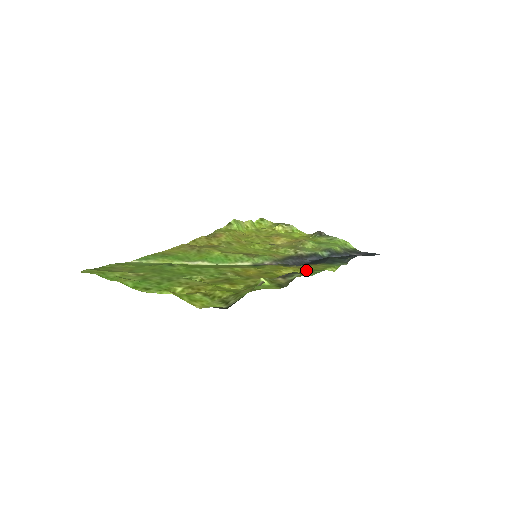
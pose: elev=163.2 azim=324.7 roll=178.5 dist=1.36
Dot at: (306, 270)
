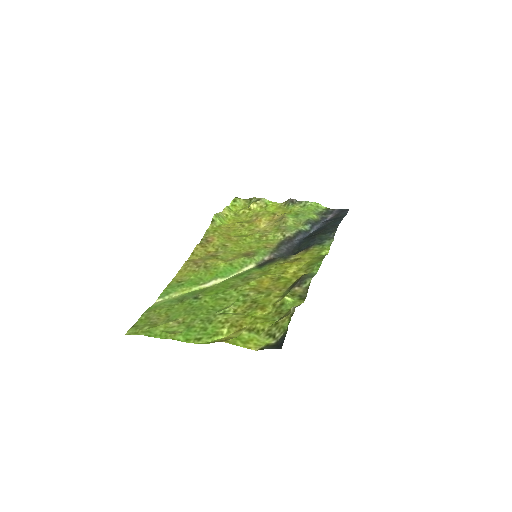
Dot at: (306, 262)
